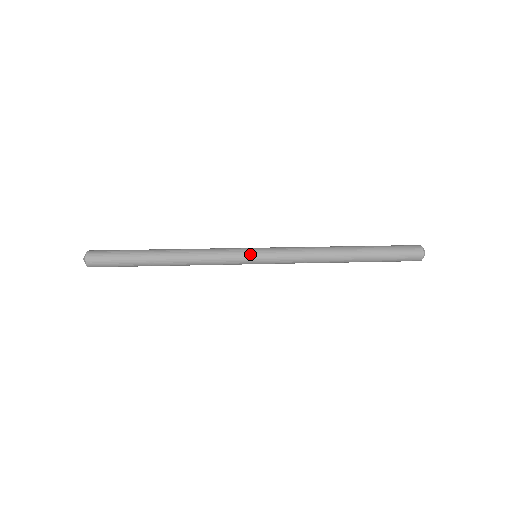
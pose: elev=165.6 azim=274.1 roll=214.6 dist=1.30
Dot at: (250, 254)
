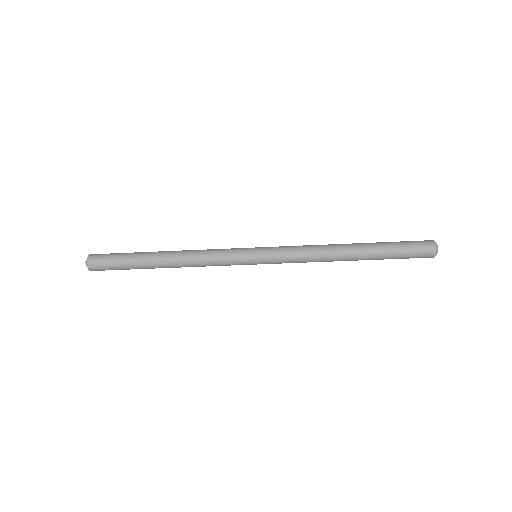
Dot at: (249, 251)
